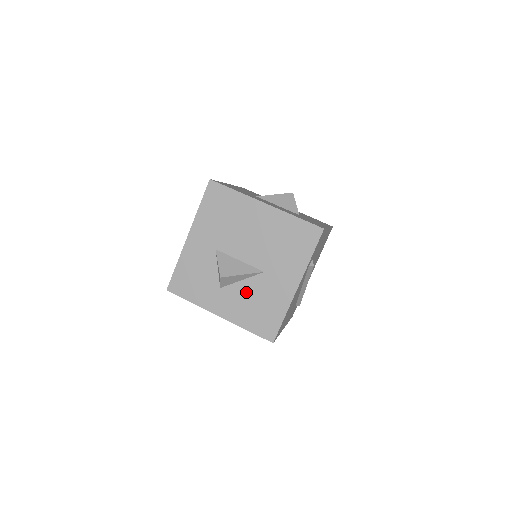
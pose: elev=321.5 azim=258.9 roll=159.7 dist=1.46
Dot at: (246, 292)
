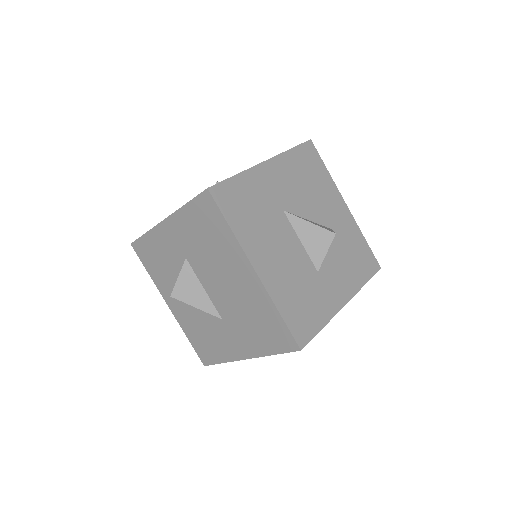
Dot at: (199, 315)
